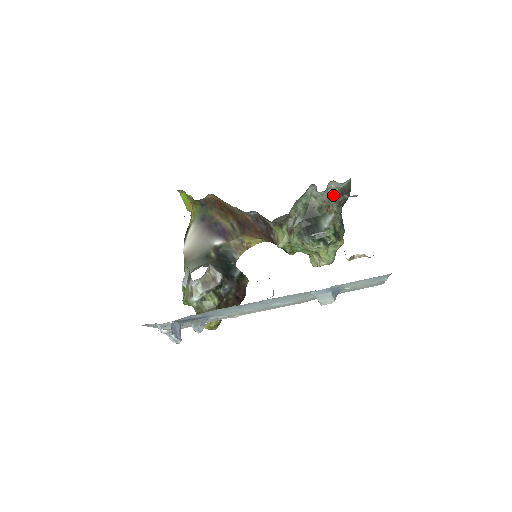
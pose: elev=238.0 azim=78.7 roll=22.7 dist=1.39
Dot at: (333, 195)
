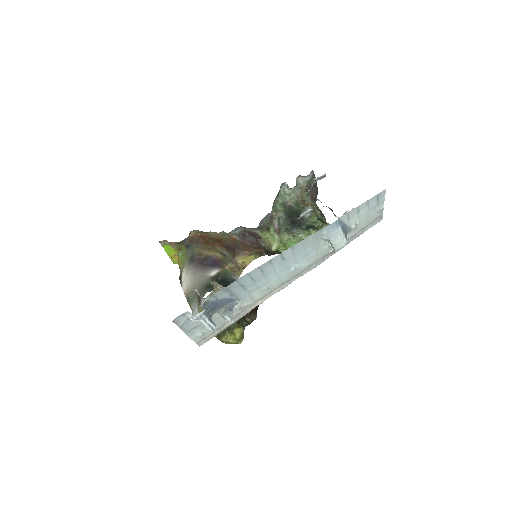
Dot at: (304, 190)
